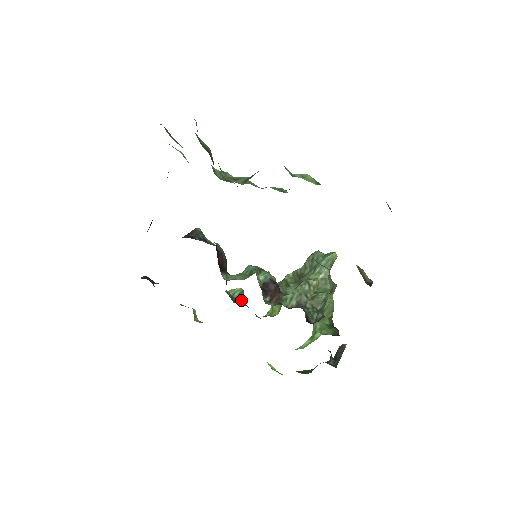
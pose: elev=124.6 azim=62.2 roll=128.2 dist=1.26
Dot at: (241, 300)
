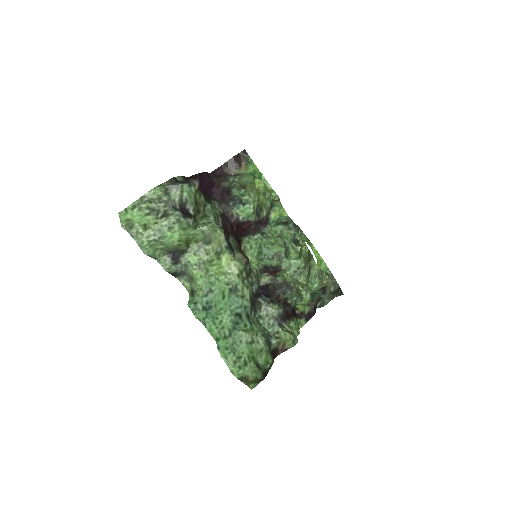
Dot at: (285, 224)
